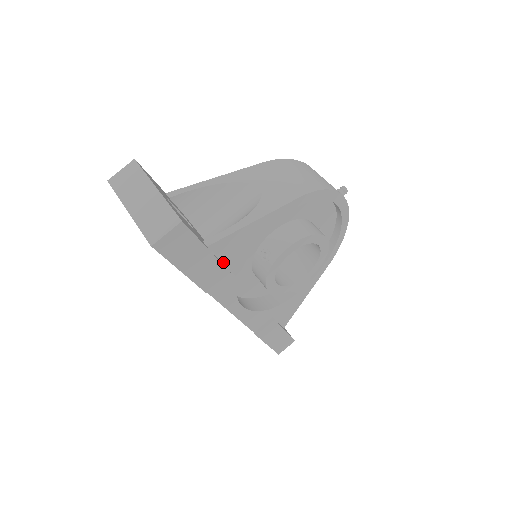
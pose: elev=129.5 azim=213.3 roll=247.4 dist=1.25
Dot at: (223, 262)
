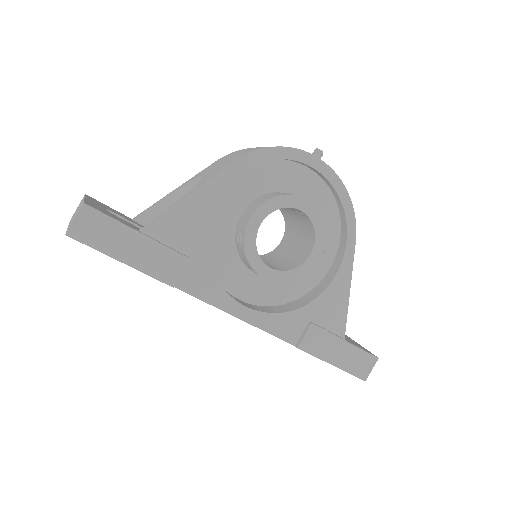
Dot at: (175, 249)
